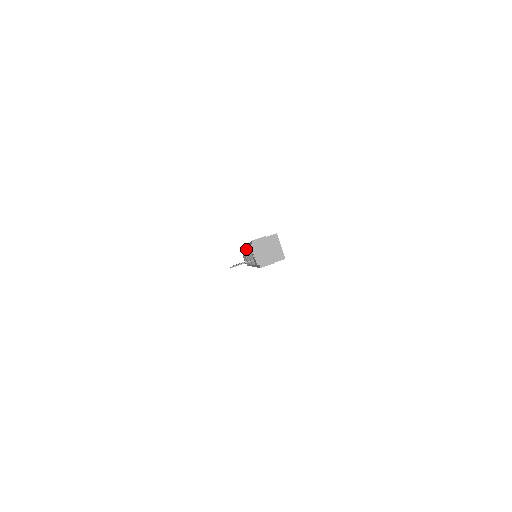
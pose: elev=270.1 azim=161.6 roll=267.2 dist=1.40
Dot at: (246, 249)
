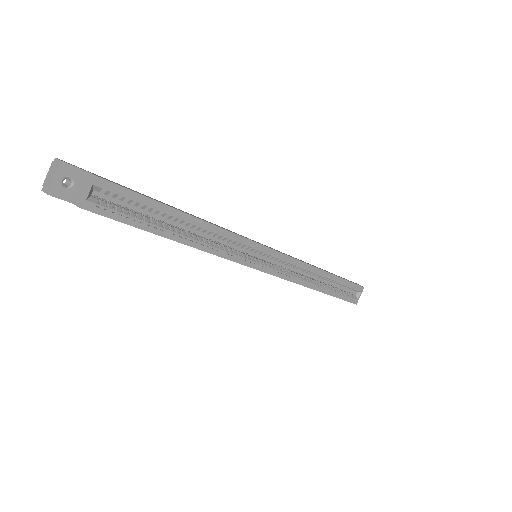
Dot at: occluded
